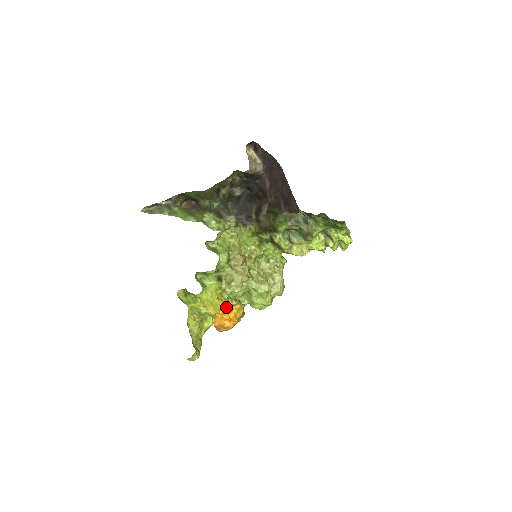
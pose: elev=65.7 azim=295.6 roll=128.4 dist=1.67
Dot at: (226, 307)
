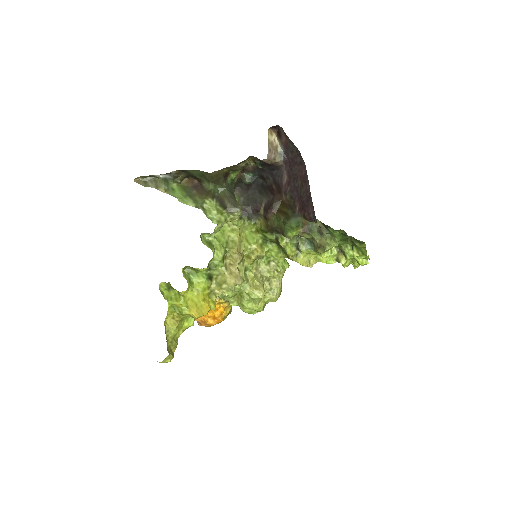
Dot at: occluded
